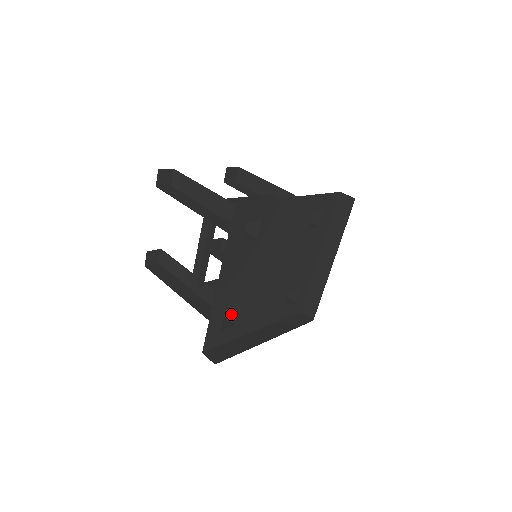
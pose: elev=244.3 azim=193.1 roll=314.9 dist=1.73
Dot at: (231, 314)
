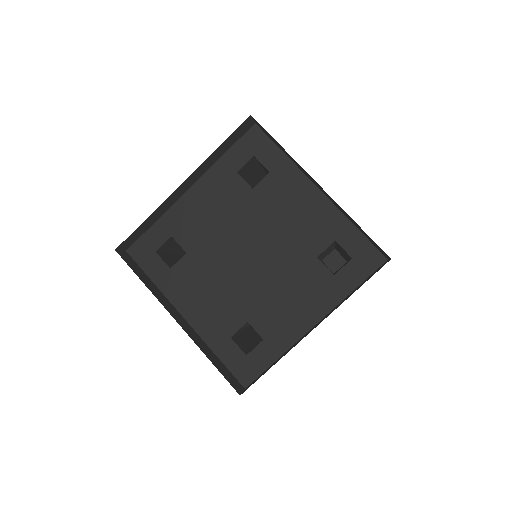
Dot at: occluded
